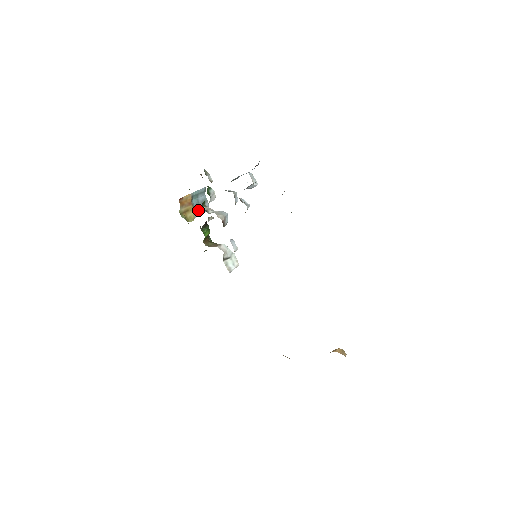
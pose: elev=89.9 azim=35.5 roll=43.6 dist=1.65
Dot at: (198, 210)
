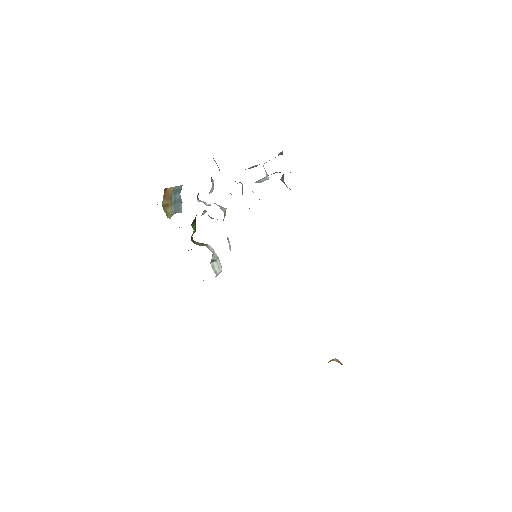
Dot at: (175, 208)
